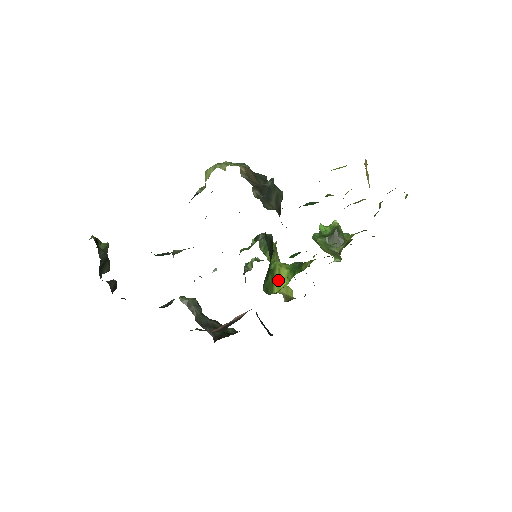
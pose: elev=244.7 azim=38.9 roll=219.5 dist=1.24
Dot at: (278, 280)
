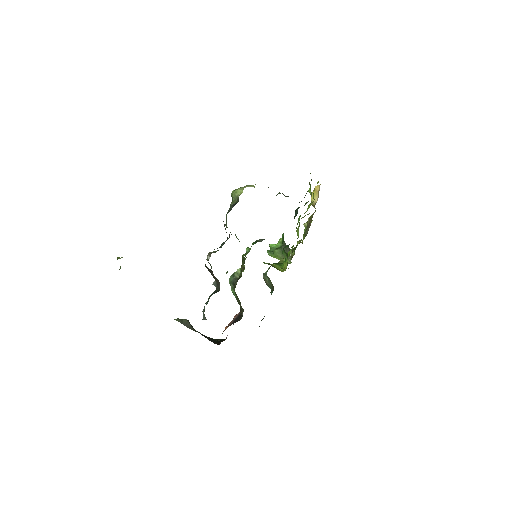
Dot at: (276, 267)
